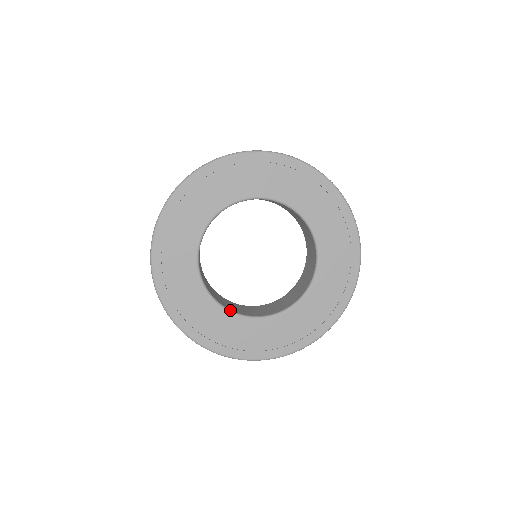
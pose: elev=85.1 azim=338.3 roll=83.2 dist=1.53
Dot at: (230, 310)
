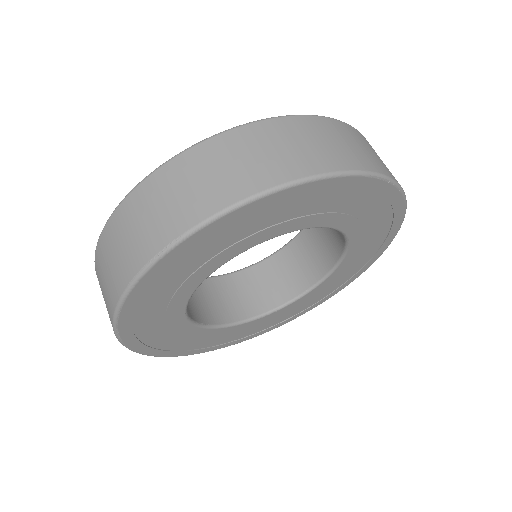
Dot at: (196, 323)
